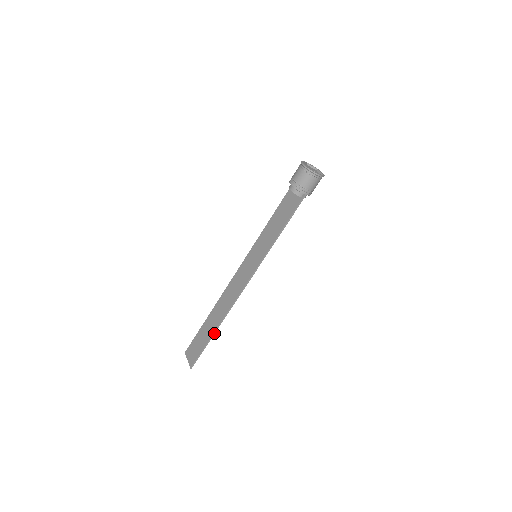
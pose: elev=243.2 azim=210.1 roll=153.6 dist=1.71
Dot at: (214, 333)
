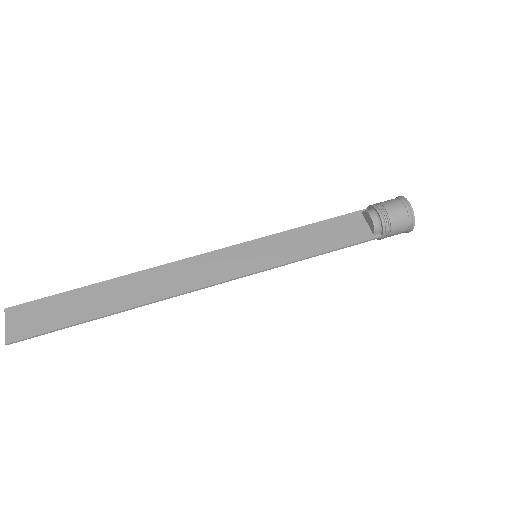
Dot at: (103, 316)
